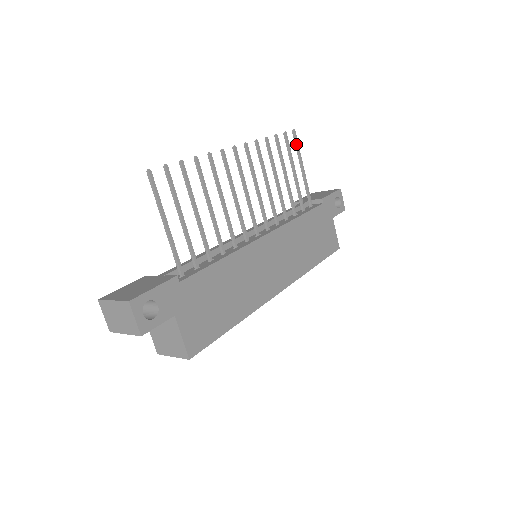
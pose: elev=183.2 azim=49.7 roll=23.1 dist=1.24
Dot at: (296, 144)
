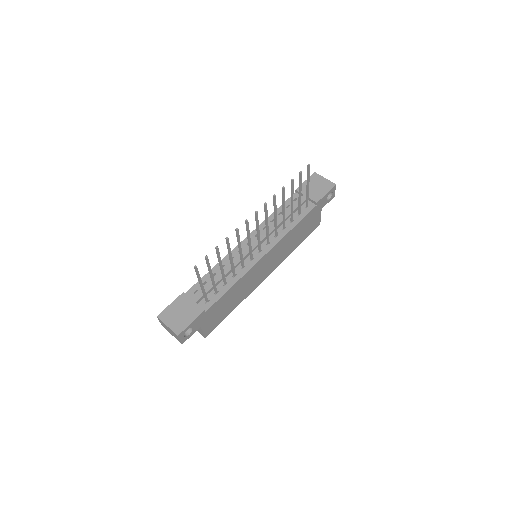
Dot at: (308, 173)
